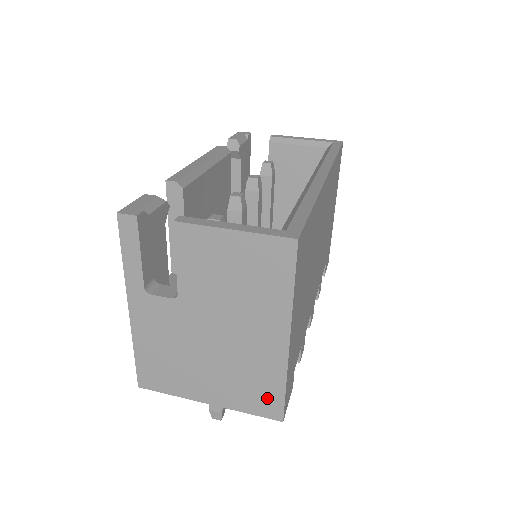
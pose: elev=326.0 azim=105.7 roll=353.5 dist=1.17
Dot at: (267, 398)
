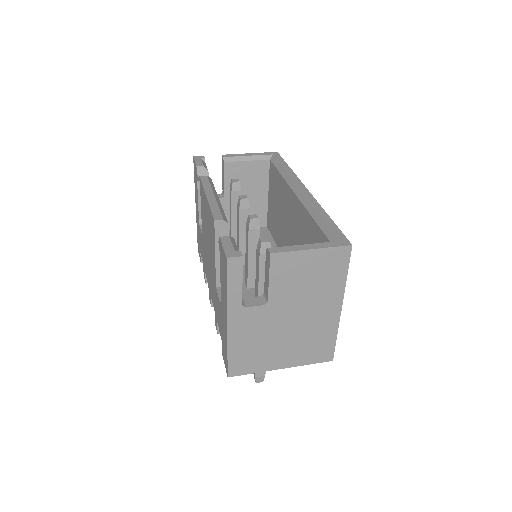
Dot at: (324, 349)
